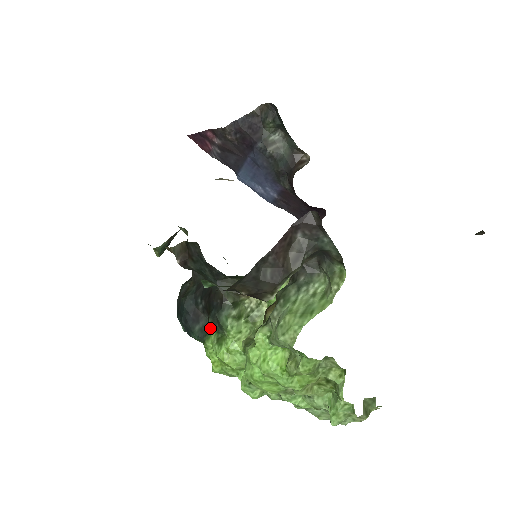
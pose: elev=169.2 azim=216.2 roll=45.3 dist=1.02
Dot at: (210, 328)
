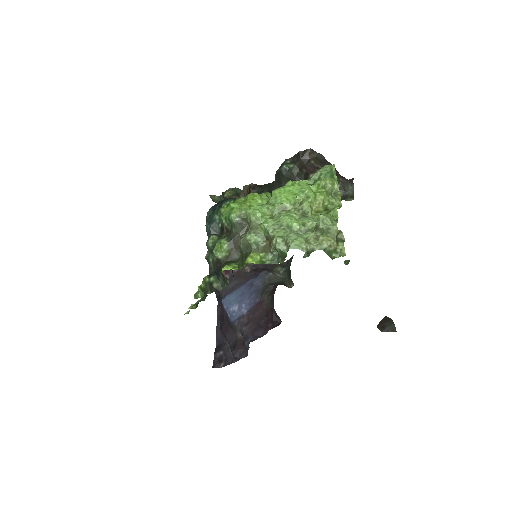
Dot at: occluded
